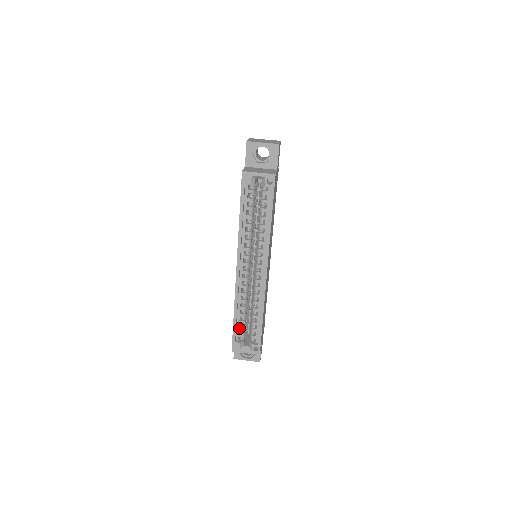
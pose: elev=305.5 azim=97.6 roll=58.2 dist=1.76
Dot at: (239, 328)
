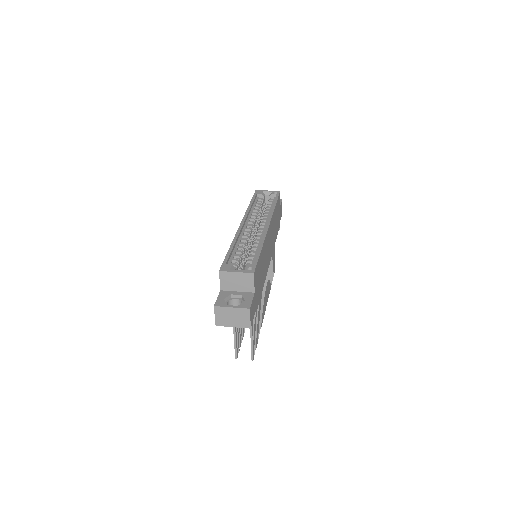
Dot at: (233, 259)
